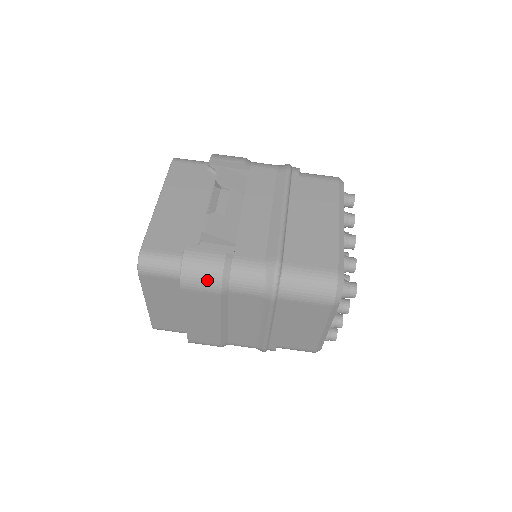
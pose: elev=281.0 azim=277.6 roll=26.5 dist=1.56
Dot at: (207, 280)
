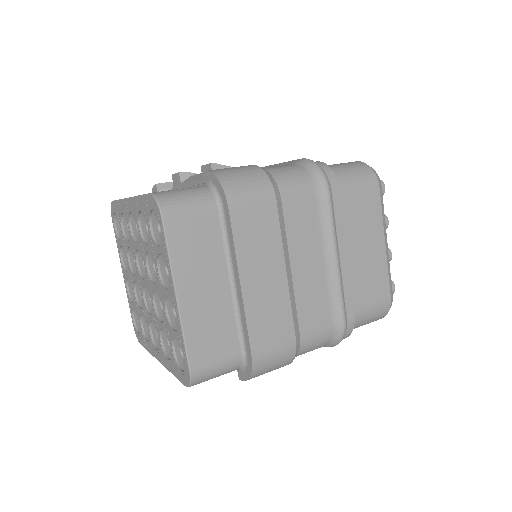
Dot at: (253, 183)
